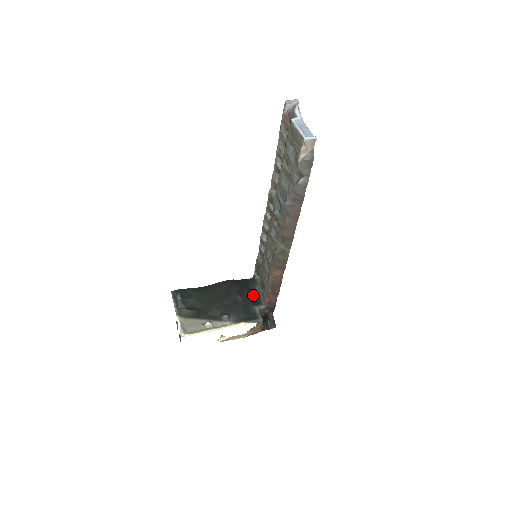
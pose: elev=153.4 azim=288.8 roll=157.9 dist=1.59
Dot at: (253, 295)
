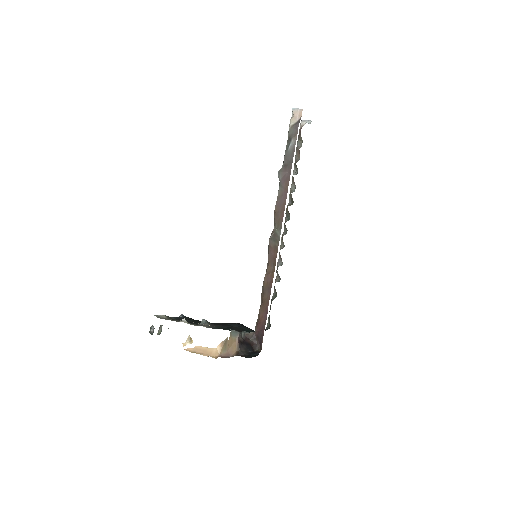
Dot at: occluded
